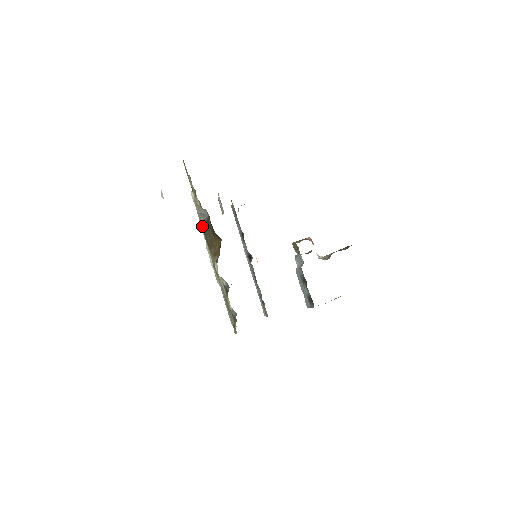
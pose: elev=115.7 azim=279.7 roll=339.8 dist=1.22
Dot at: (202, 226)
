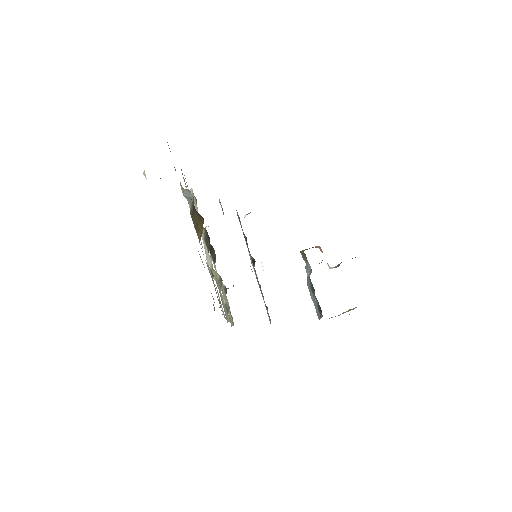
Dot at: (190, 212)
